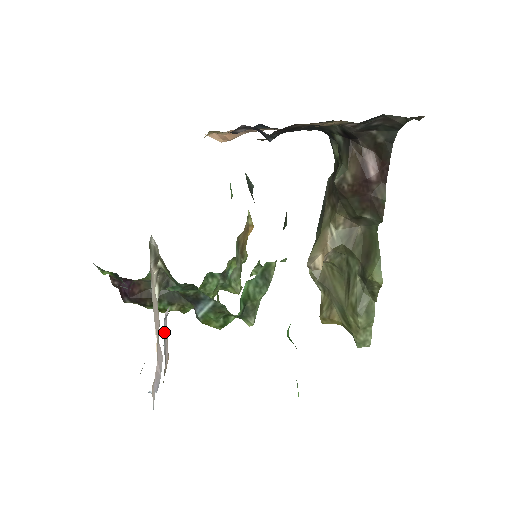
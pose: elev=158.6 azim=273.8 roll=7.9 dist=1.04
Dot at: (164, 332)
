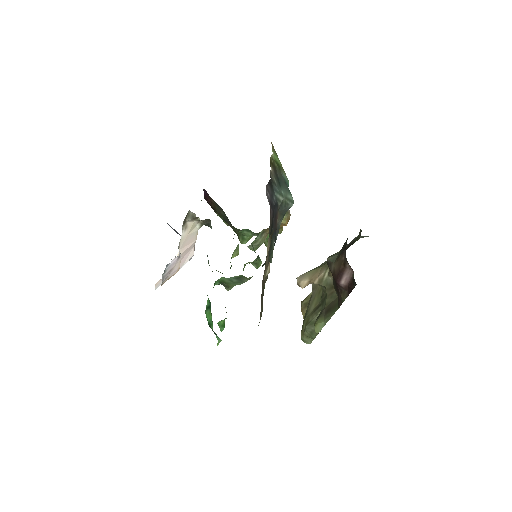
Dot at: (166, 269)
